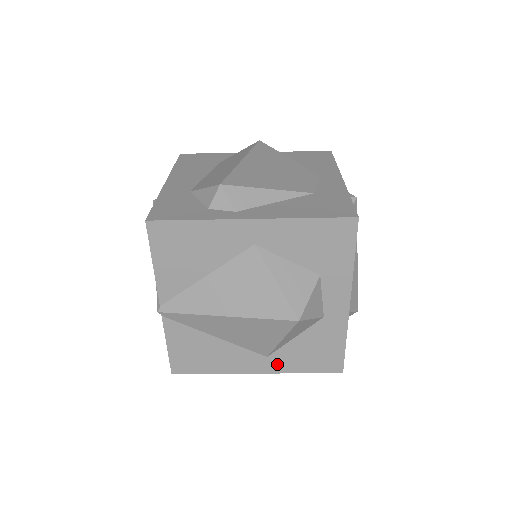
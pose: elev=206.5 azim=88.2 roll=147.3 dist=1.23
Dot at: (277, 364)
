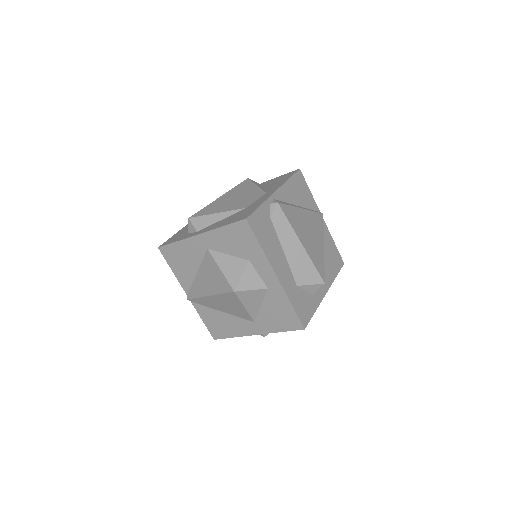
Dot at: (263, 327)
